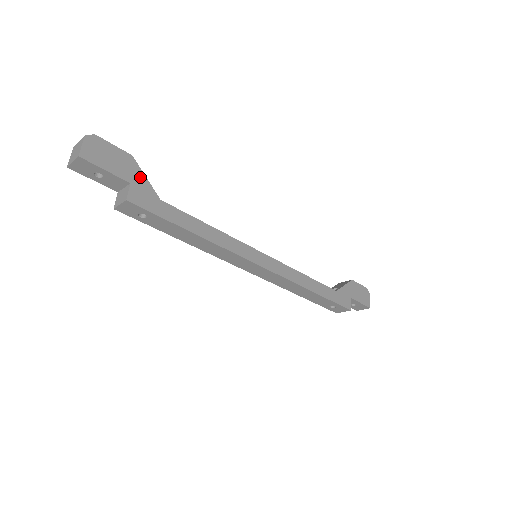
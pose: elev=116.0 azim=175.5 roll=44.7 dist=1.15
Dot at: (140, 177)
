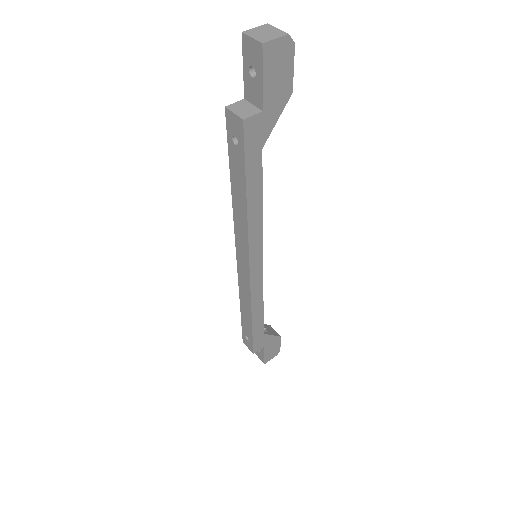
Dot at: (274, 115)
